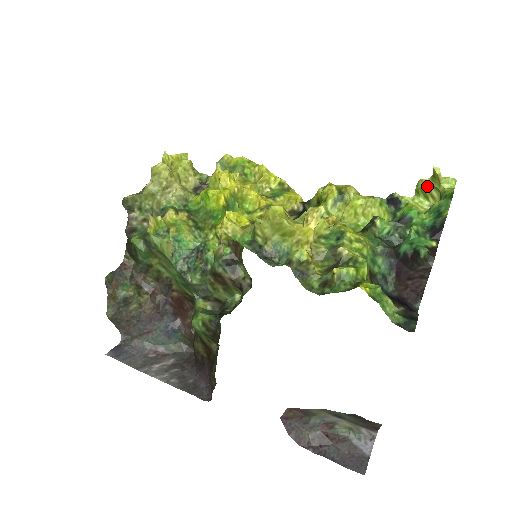
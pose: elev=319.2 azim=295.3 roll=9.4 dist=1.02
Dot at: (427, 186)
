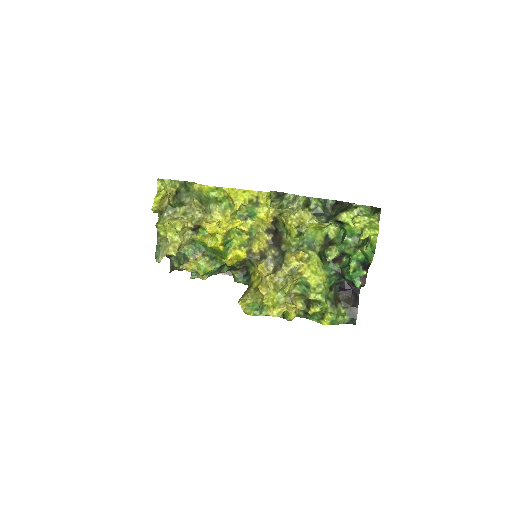
Dot at: (360, 227)
